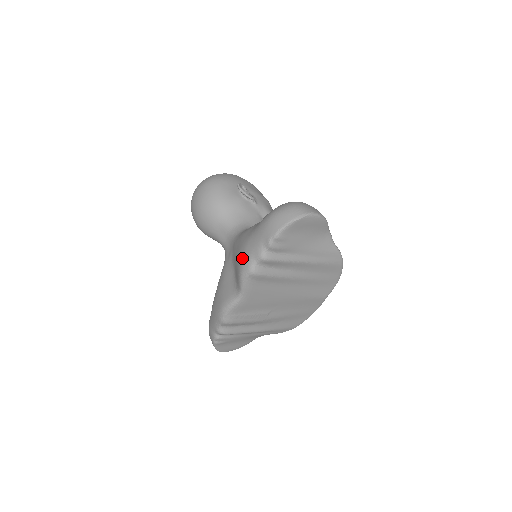
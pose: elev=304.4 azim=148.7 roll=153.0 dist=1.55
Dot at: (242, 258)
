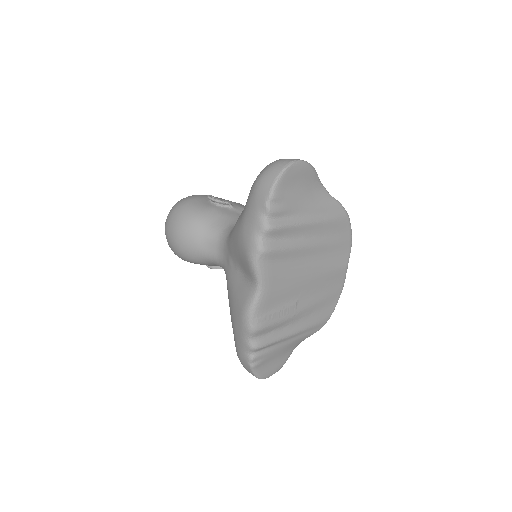
Dot at: (244, 243)
